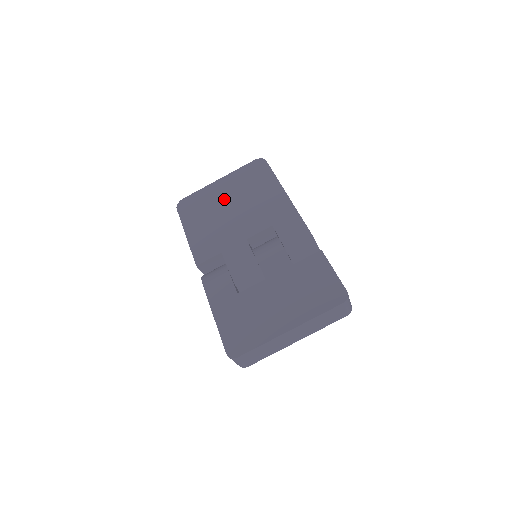
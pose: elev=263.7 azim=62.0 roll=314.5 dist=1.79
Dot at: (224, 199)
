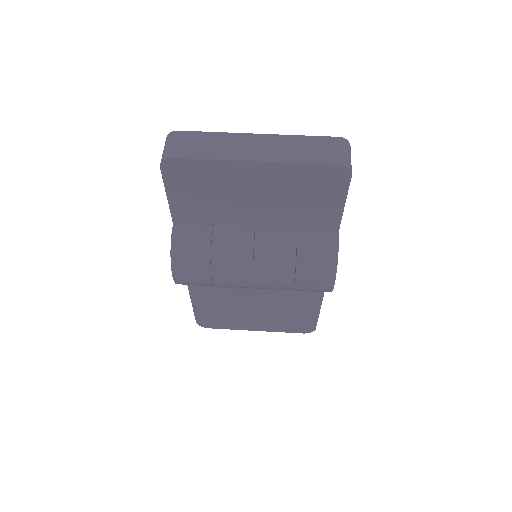
Dot at: occluded
